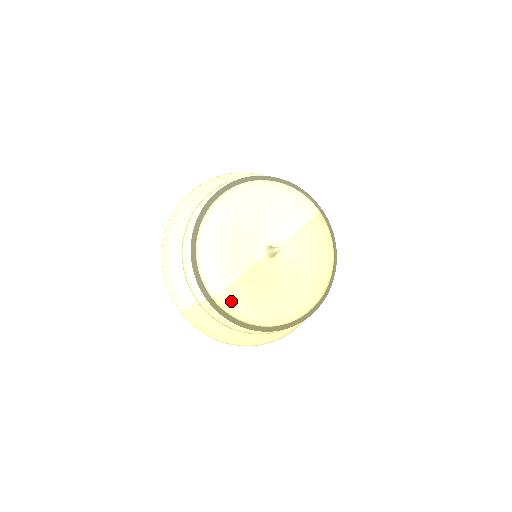
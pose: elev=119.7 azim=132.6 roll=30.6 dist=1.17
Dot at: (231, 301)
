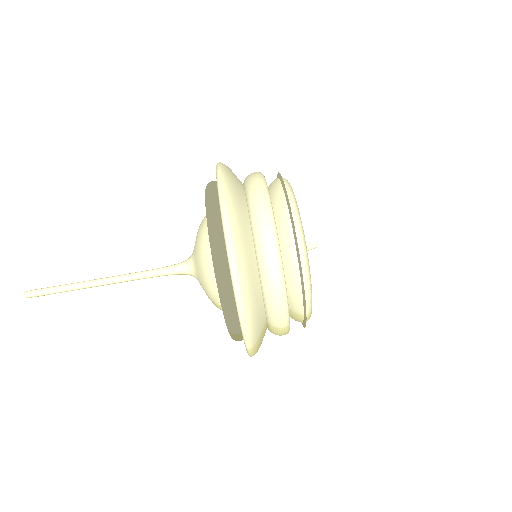
Dot at: occluded
